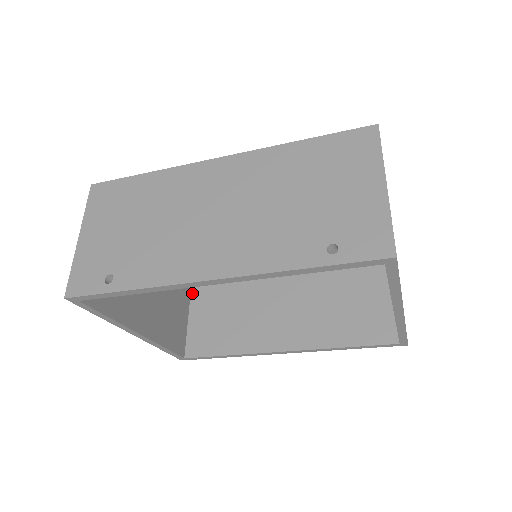
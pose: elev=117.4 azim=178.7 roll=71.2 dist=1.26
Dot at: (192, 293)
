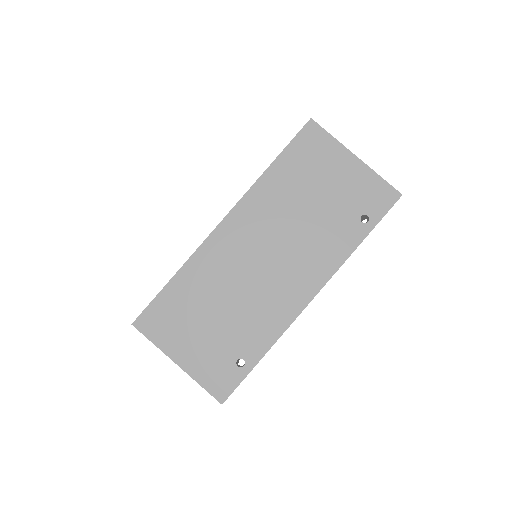
Dot at: occluded
